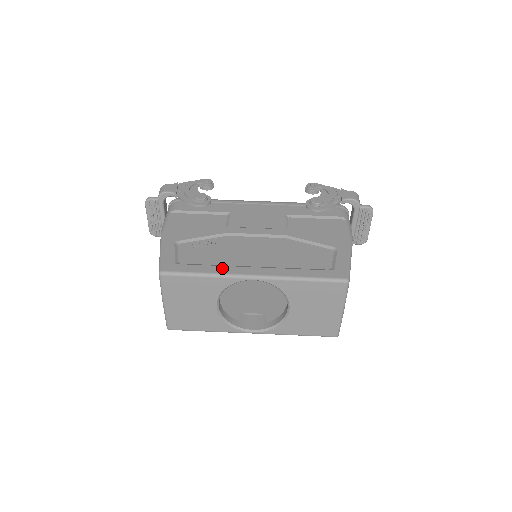
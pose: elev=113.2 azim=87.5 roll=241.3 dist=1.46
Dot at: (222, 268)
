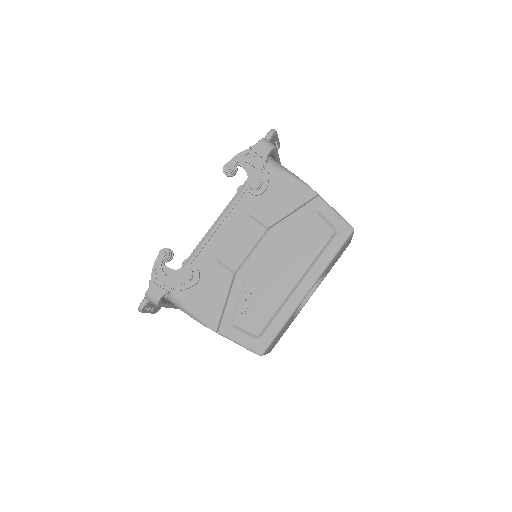
Dot at: (285, 309)
